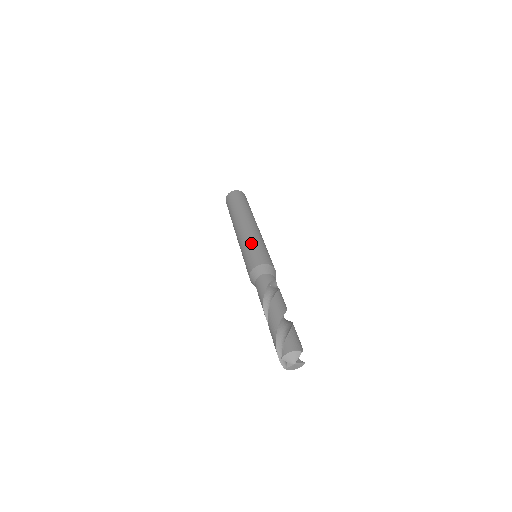
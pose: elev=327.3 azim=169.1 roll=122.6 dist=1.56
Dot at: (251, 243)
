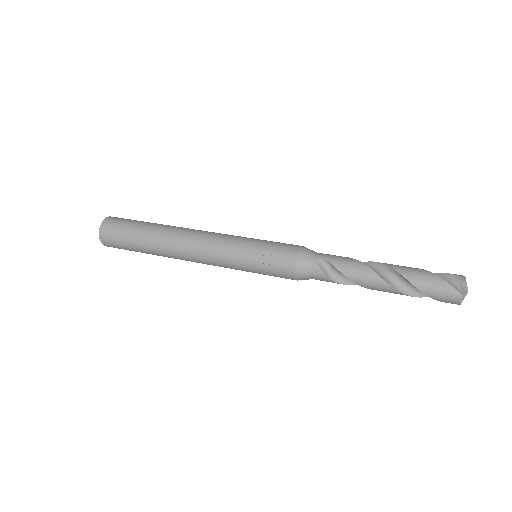
Dot at: occluded
